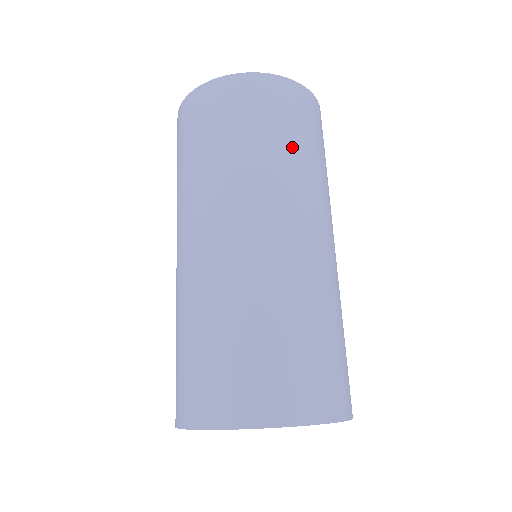
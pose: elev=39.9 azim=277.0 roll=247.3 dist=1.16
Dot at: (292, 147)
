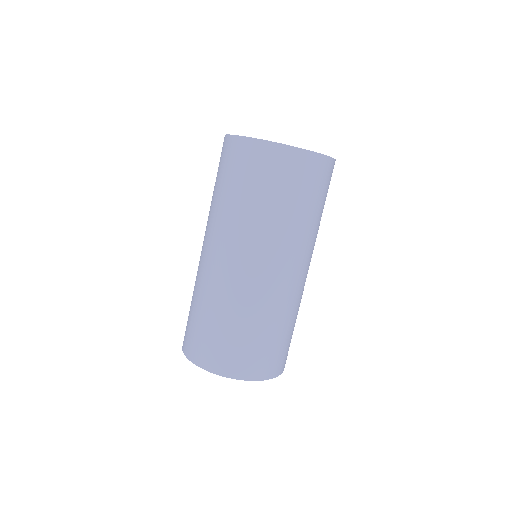
Dot at: (248, 200)
